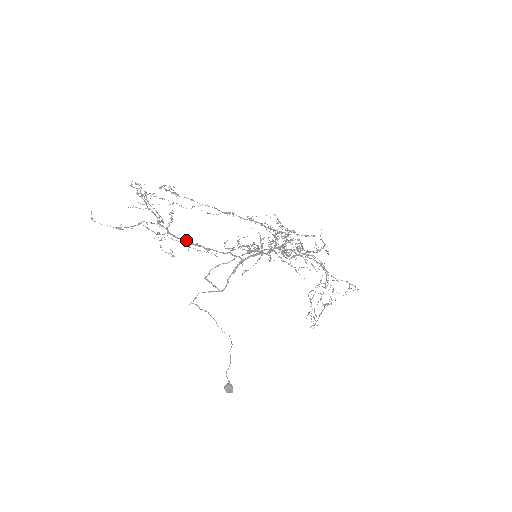
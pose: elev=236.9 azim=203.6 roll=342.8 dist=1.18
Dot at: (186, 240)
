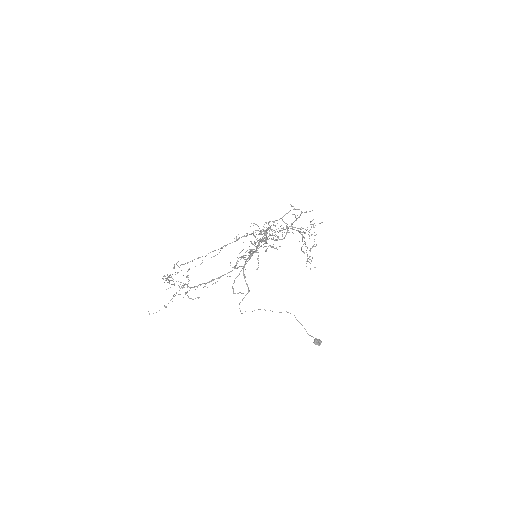
Dot at: (203, 283)
